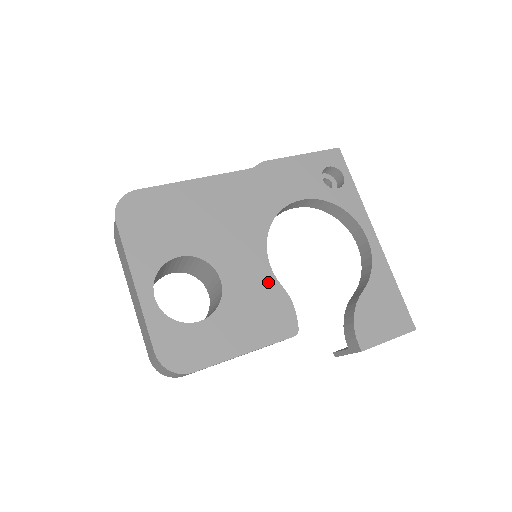
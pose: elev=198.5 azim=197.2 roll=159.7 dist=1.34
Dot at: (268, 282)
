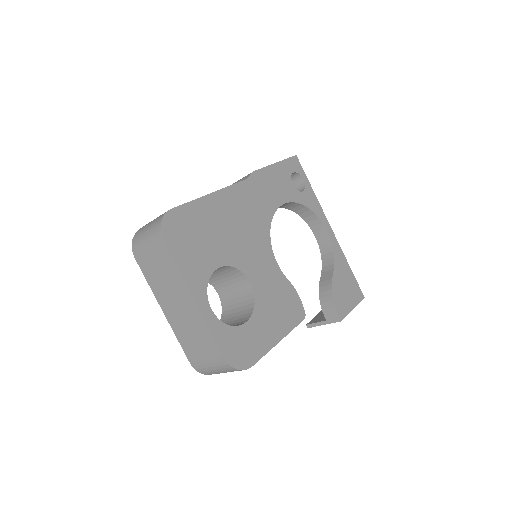
Dot at: (280, 279)
